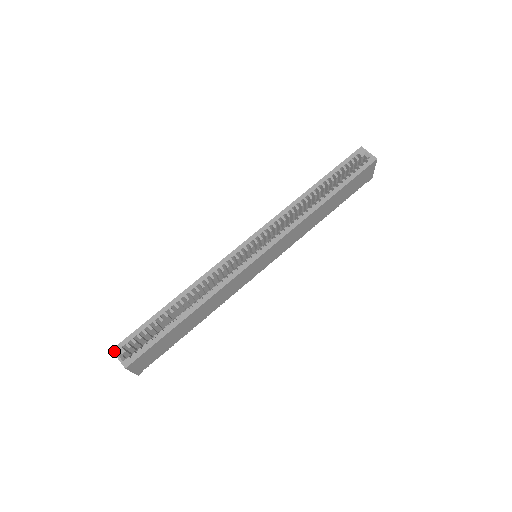
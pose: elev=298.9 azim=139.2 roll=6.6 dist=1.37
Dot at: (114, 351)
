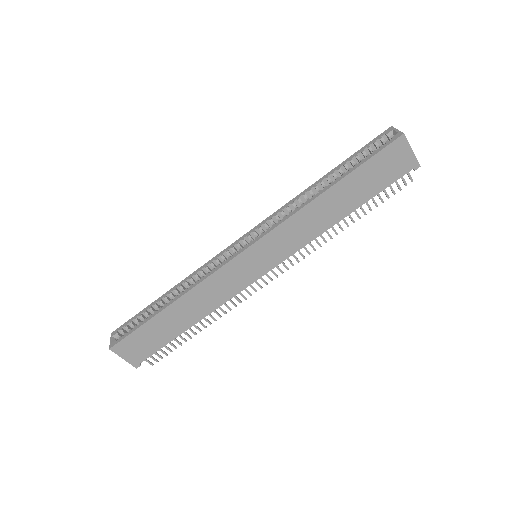
Dot at: (111, 334)
